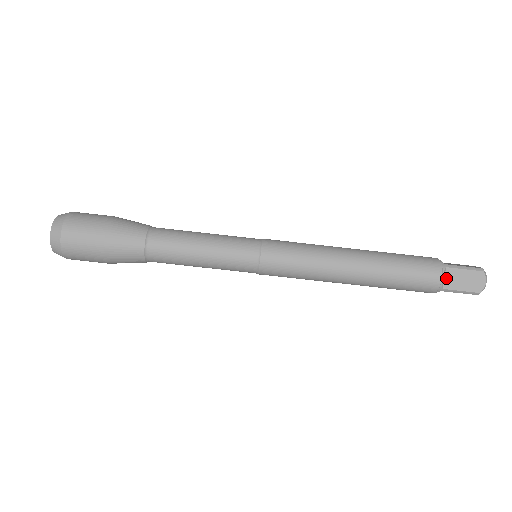
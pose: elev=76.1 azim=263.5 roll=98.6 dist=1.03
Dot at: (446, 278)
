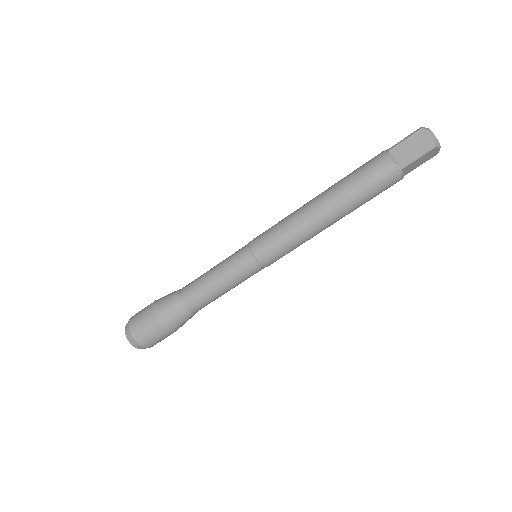
Dot at: (405, 171)
